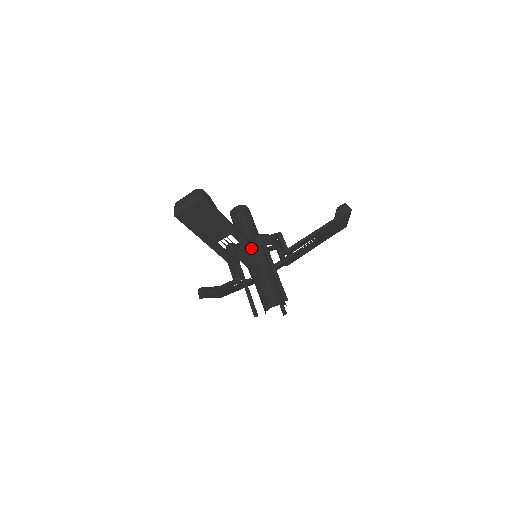
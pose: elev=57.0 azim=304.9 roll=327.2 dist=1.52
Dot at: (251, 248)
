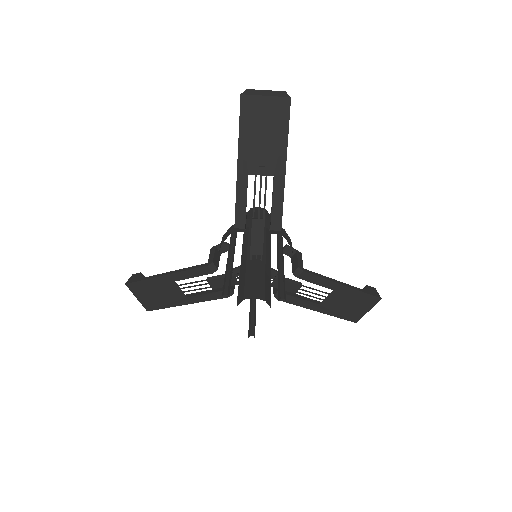
Dot at: (277, 218)
